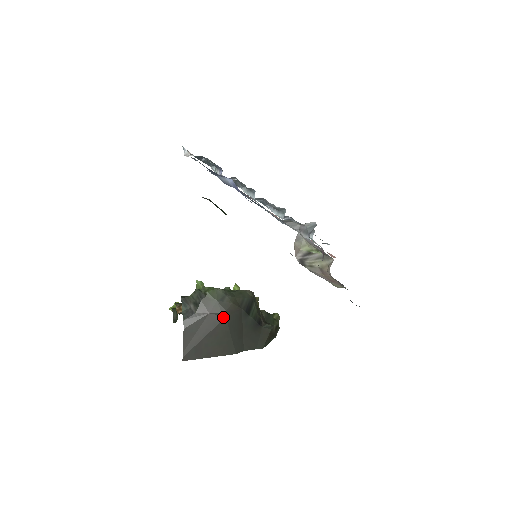
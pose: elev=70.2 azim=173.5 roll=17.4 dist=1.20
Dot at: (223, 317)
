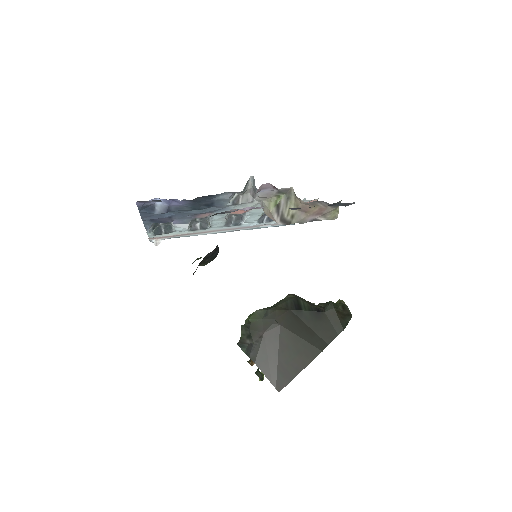
Dot at: (278, 327)
